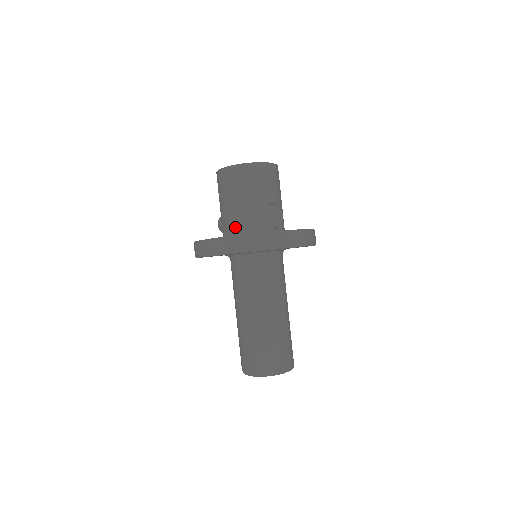
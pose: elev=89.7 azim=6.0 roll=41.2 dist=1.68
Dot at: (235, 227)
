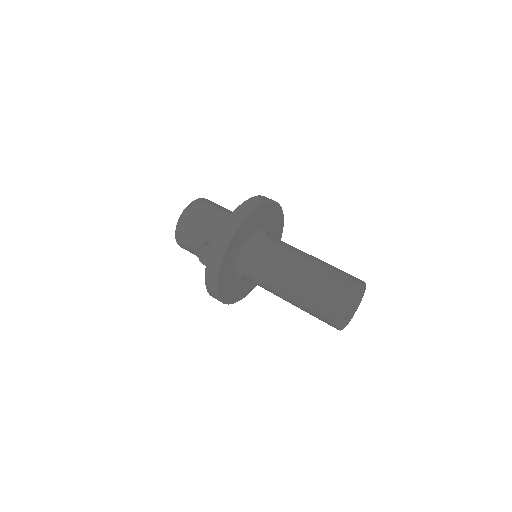
Dot at: occluded
